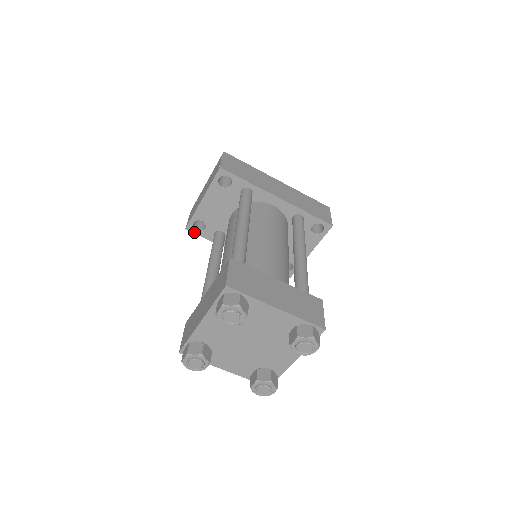
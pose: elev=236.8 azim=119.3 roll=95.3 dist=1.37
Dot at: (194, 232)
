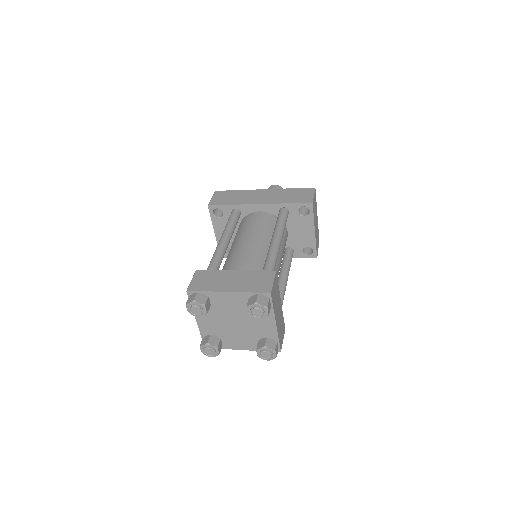
Dot at: occluded
